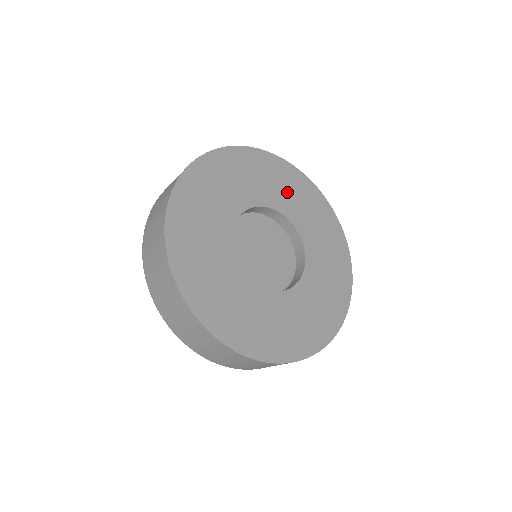
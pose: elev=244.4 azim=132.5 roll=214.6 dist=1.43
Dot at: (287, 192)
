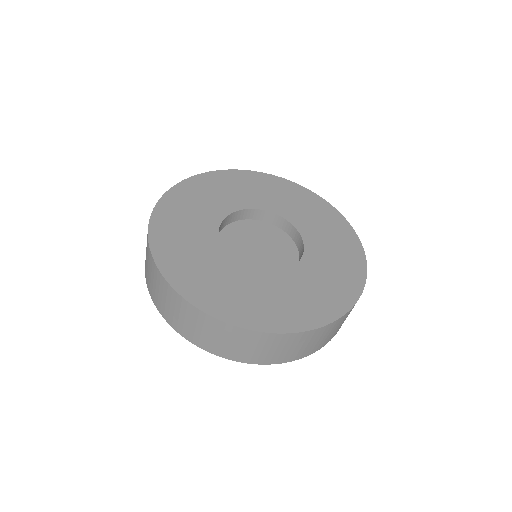
Dot at: (279, 198)
